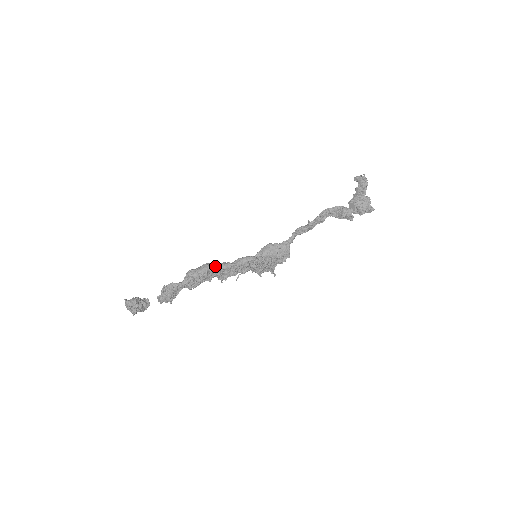
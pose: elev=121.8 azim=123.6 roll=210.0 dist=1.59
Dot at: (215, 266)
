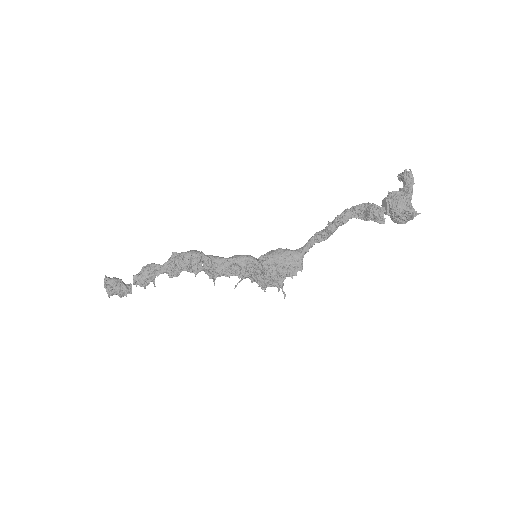
Dot at: (203, 255)
